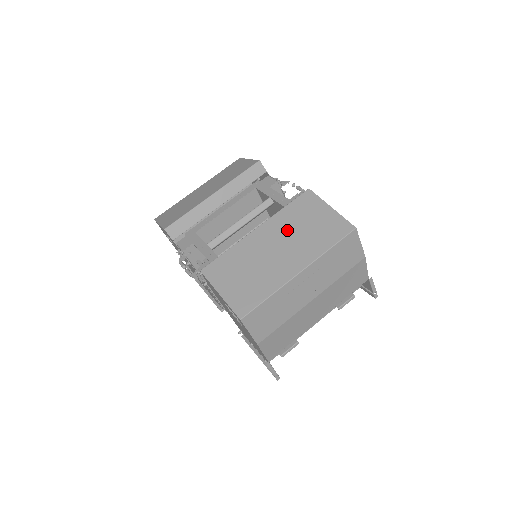
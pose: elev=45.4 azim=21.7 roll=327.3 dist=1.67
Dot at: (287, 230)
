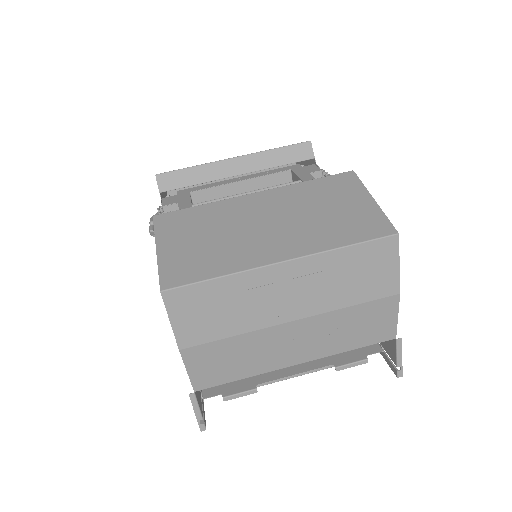
Dot at: (295, 206)
